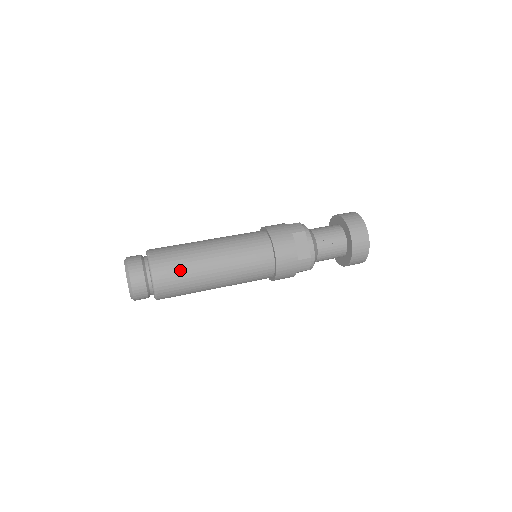
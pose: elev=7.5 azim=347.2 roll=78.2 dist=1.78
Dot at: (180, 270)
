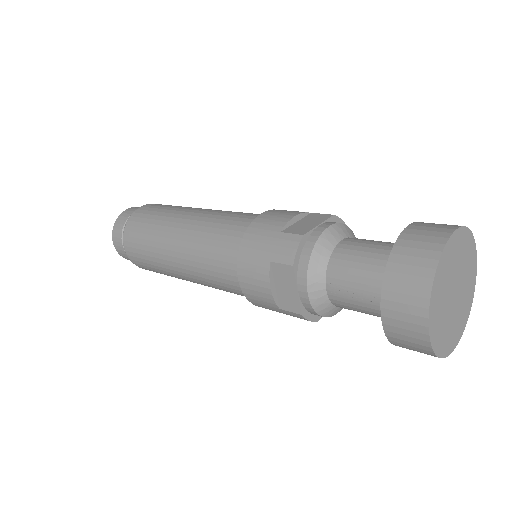
Dot at: (146, 258)
